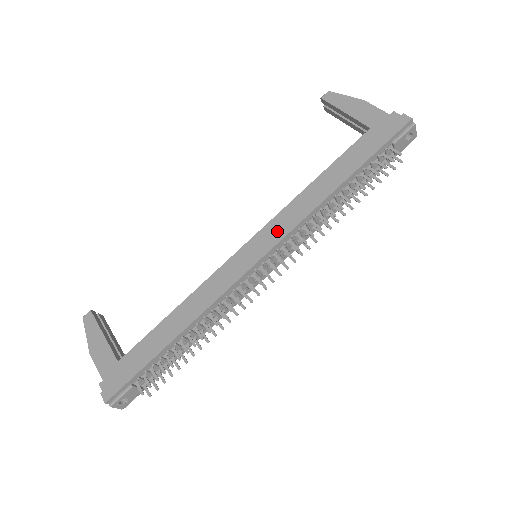
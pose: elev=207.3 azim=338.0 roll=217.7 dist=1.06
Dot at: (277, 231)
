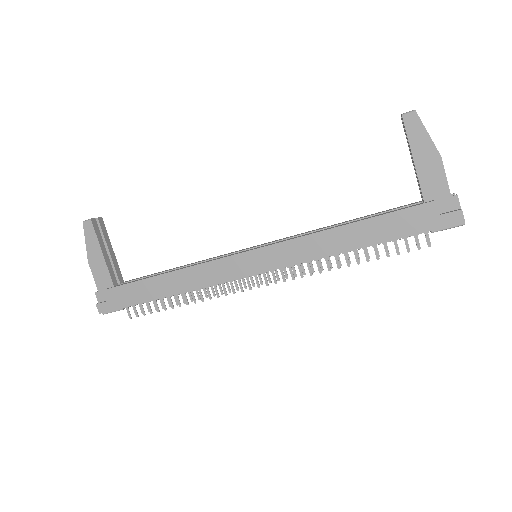
Dot at: (282, 257)
